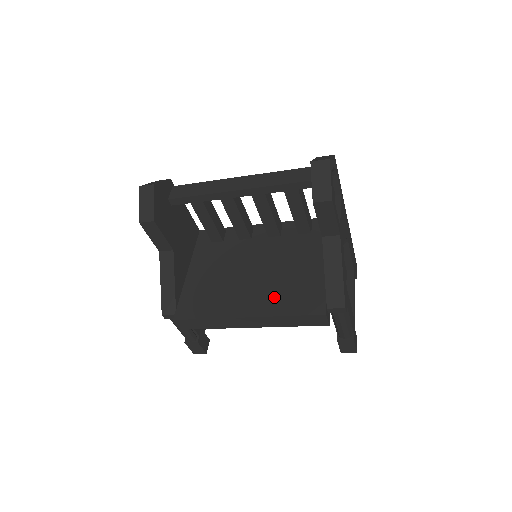
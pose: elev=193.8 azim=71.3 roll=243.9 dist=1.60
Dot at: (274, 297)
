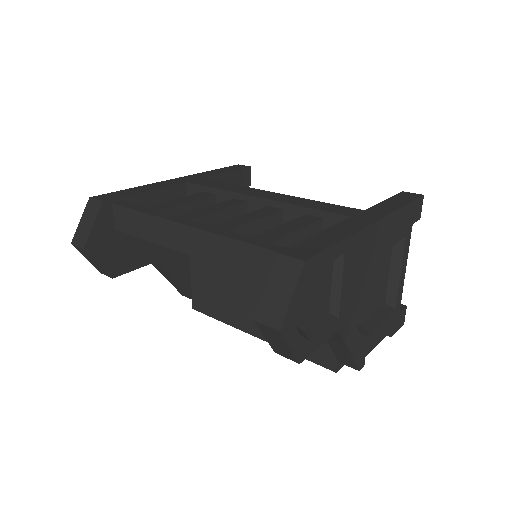
Dot at: occluded
